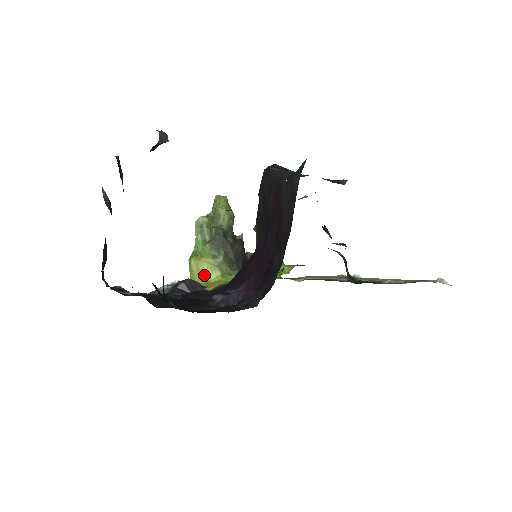
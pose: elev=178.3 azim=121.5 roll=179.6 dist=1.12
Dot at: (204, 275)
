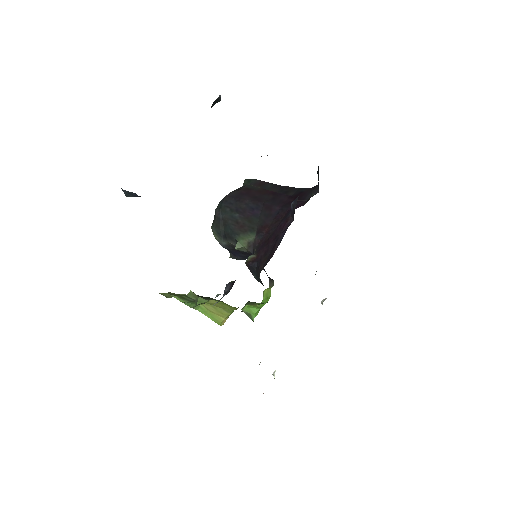
Dot at: (224, 309)
